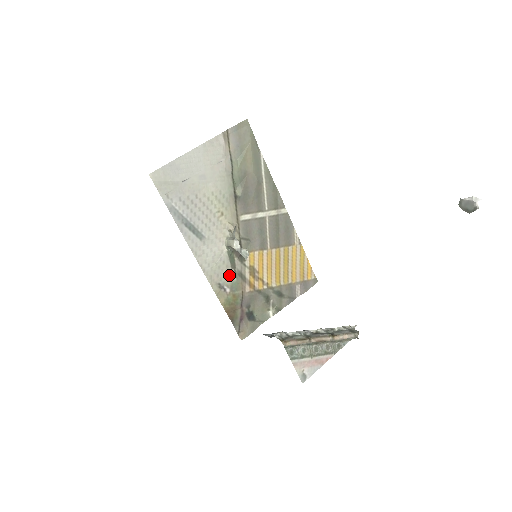
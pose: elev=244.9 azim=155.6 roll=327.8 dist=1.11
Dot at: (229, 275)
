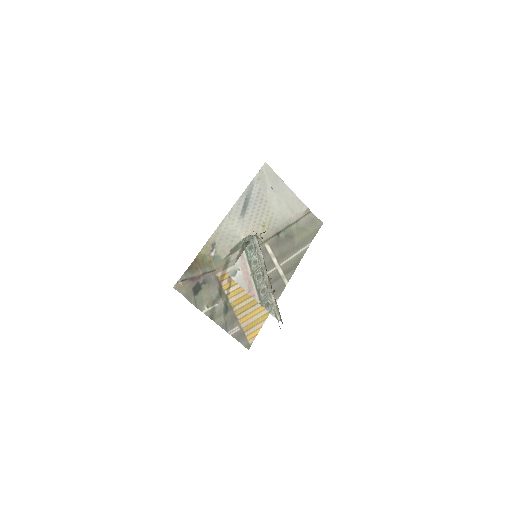
Dot at: (224, 250)
